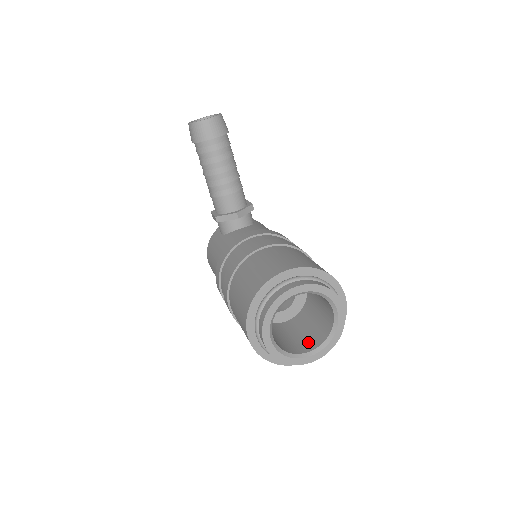
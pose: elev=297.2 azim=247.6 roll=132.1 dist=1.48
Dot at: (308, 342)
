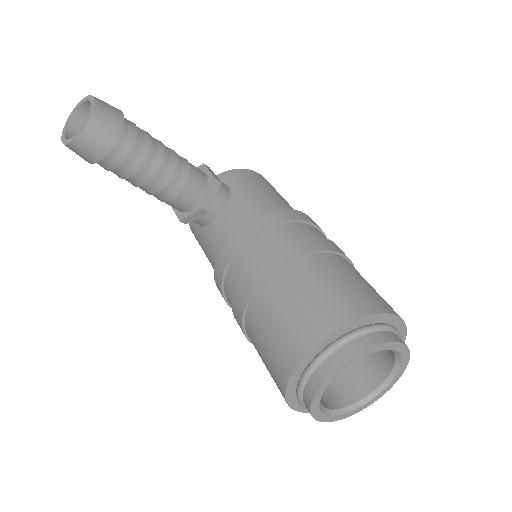
Dot at: (370, 370)
